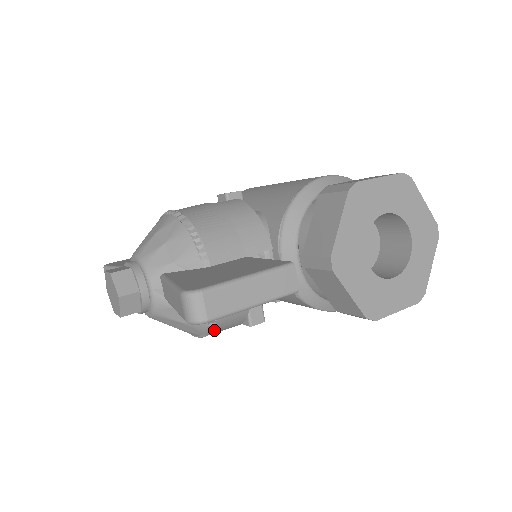
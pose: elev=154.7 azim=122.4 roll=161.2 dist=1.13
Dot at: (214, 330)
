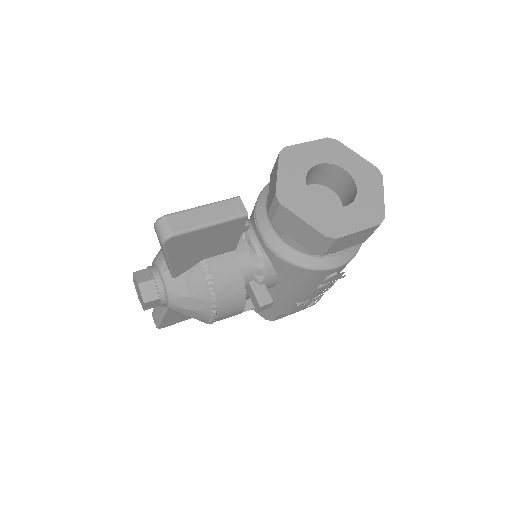
Dot at: (217, 297)
